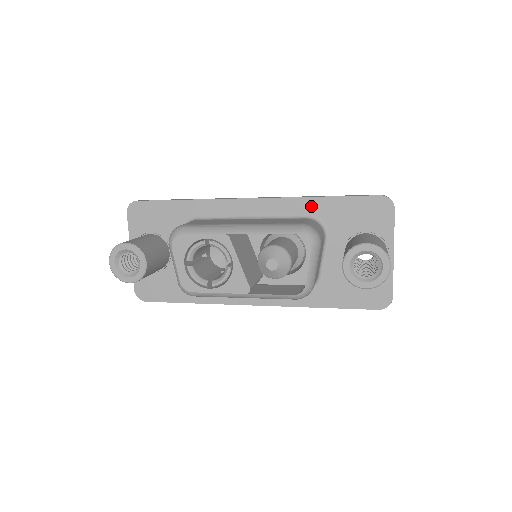
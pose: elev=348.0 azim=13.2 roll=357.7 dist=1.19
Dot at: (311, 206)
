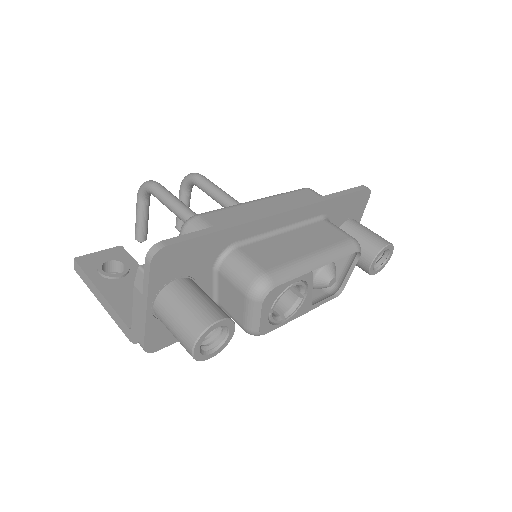
Dot at: (326, 207)
